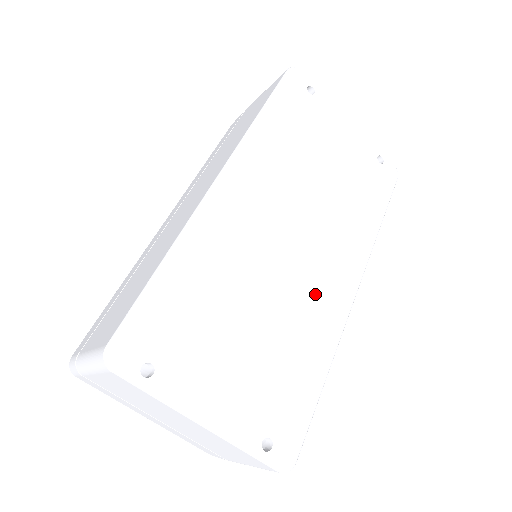
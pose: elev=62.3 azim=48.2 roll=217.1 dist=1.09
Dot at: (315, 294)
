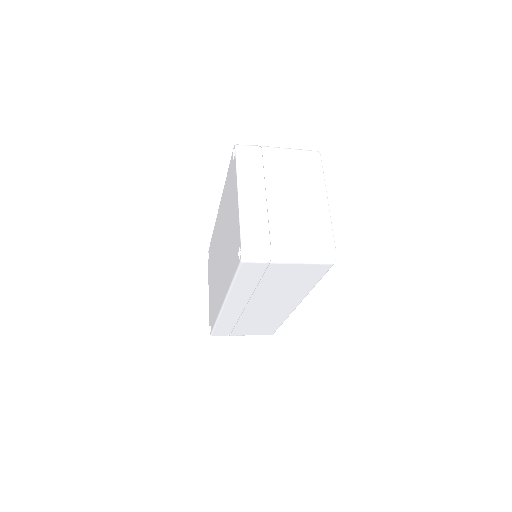
Dot at: occluded
